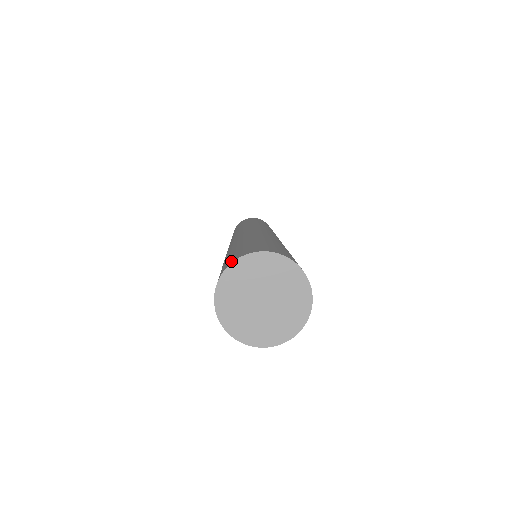
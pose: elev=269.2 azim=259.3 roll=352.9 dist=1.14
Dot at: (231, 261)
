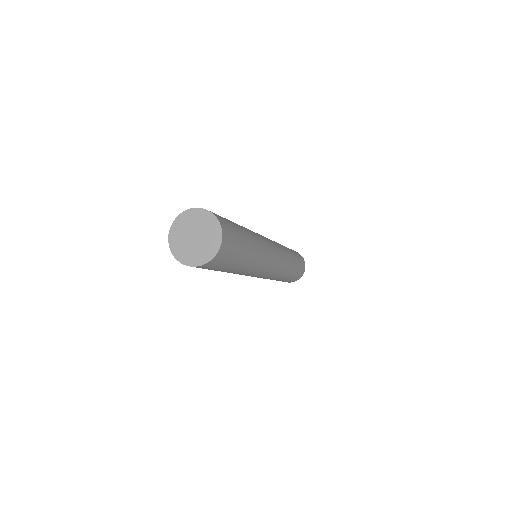
Dot at: occluded
